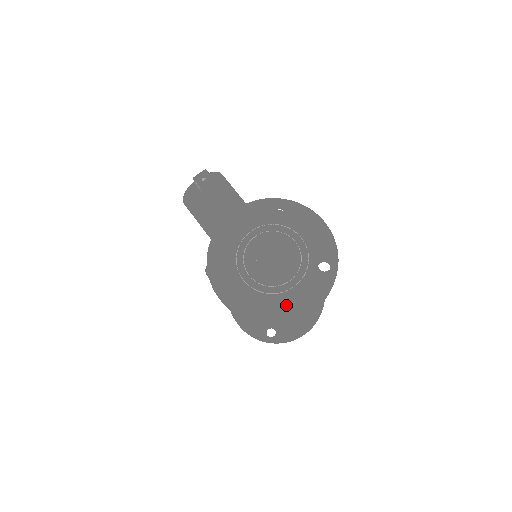
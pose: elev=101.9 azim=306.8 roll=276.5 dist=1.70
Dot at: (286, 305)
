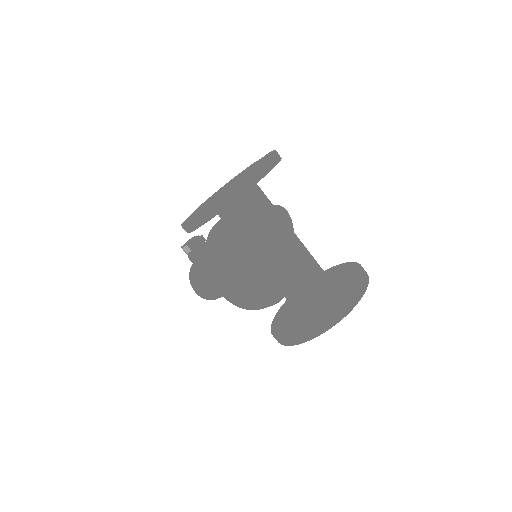
Dot at: (242, 178)
